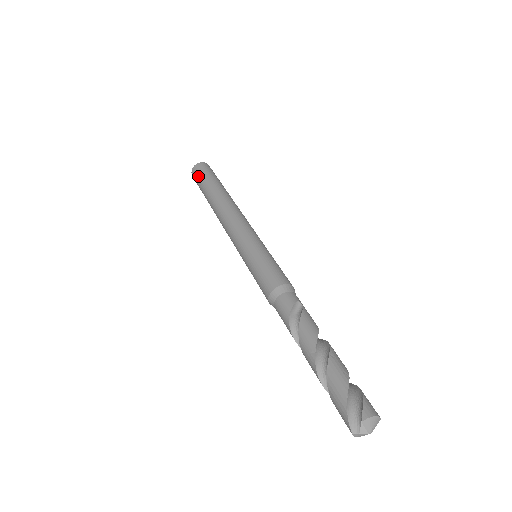
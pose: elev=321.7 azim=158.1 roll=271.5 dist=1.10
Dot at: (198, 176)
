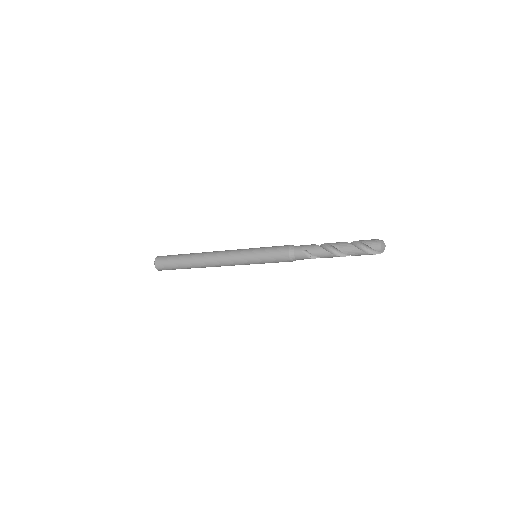
Dot at: occluded
